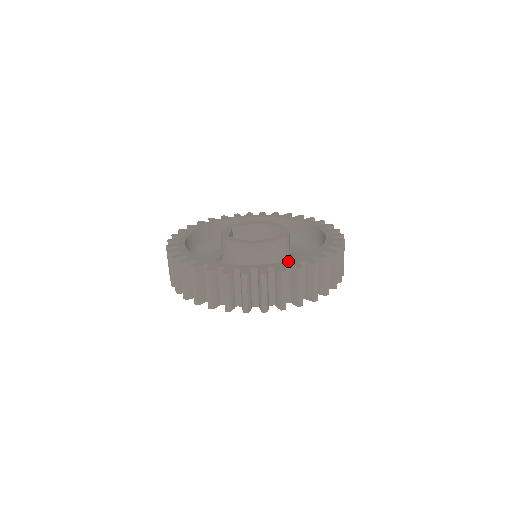
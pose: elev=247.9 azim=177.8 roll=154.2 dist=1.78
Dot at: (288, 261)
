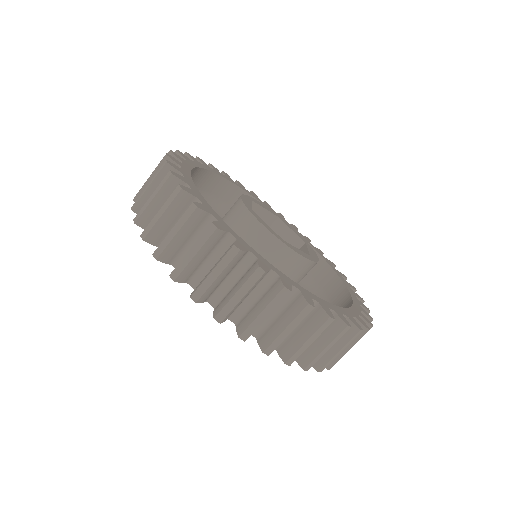
Dot at: occluded
